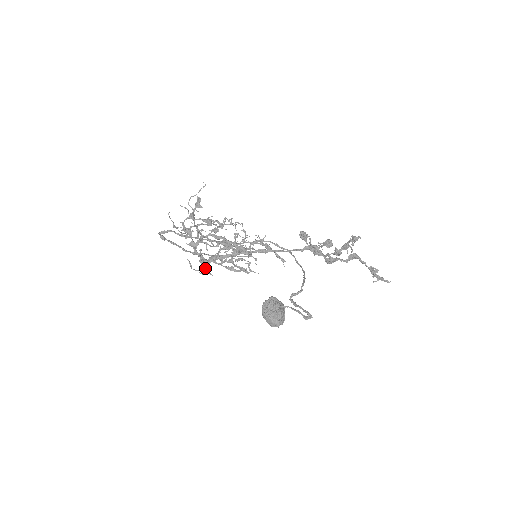
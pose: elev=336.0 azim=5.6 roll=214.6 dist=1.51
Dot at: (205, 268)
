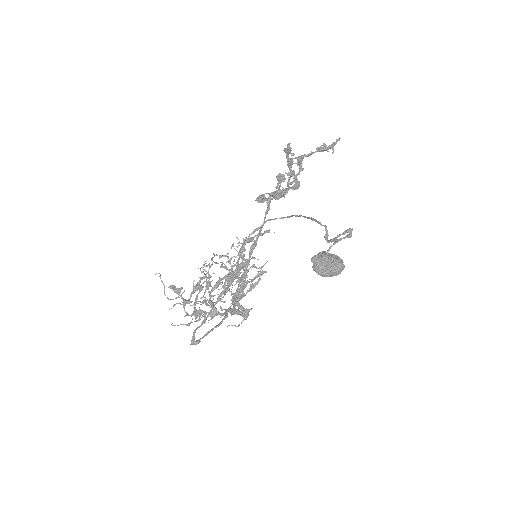
Dot at: (244, 313)
